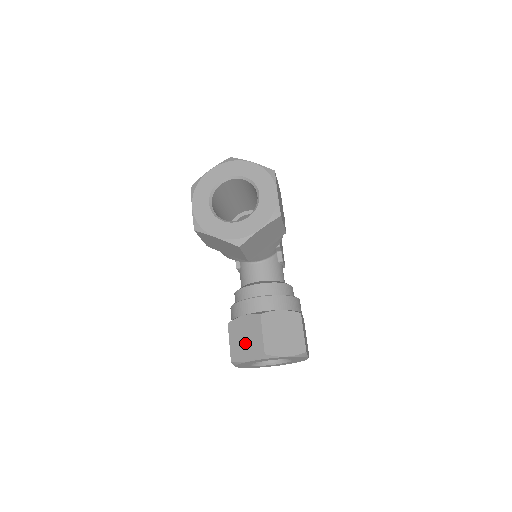
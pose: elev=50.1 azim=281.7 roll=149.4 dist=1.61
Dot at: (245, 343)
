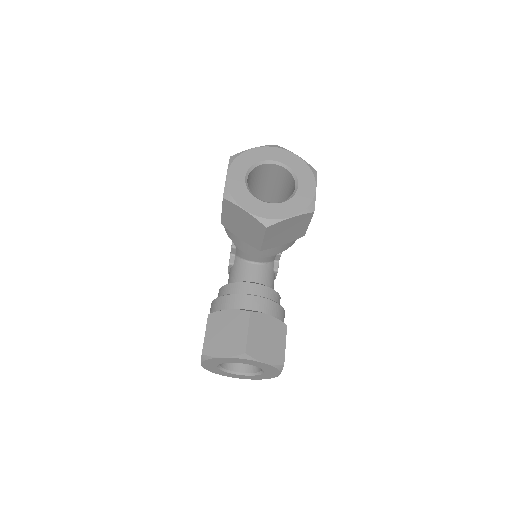
Dot at: (224, 338)
